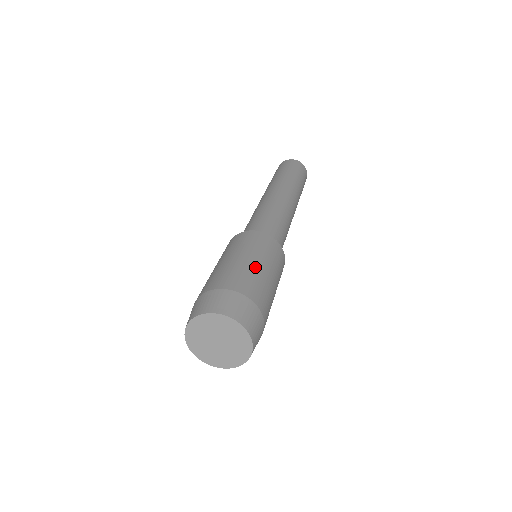
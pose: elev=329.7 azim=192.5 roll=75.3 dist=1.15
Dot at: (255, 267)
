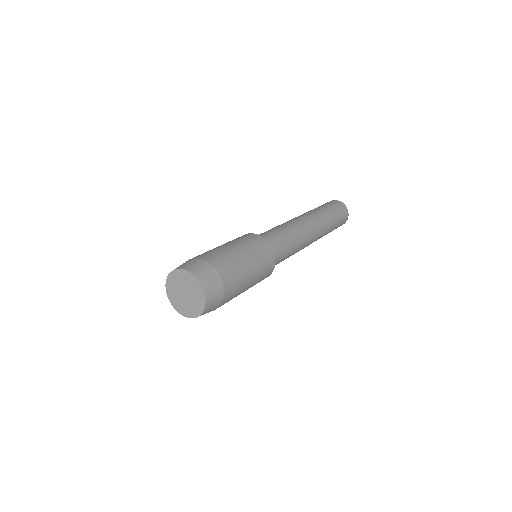
Dot at: (247, 274)
